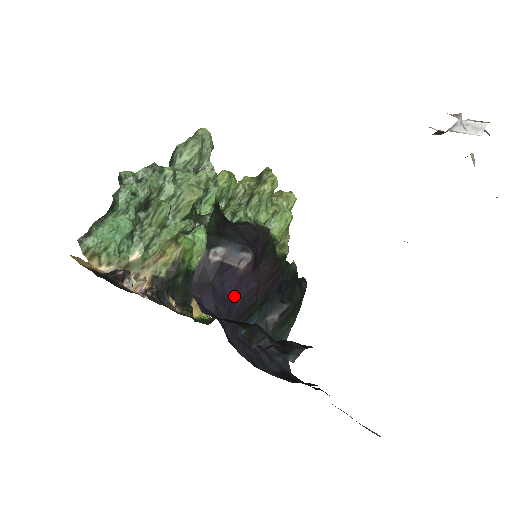
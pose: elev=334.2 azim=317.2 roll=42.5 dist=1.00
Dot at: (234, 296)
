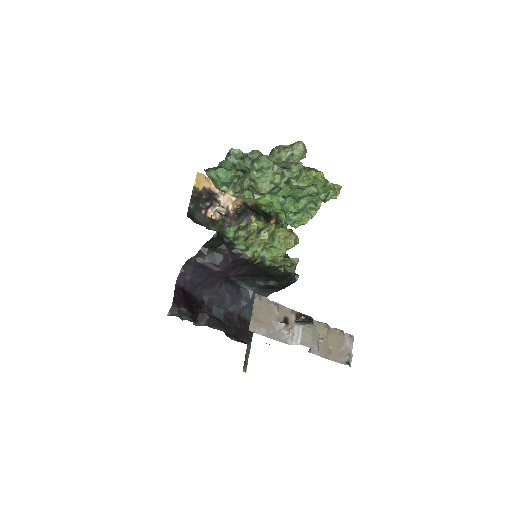
Dot at: (212, 275)
